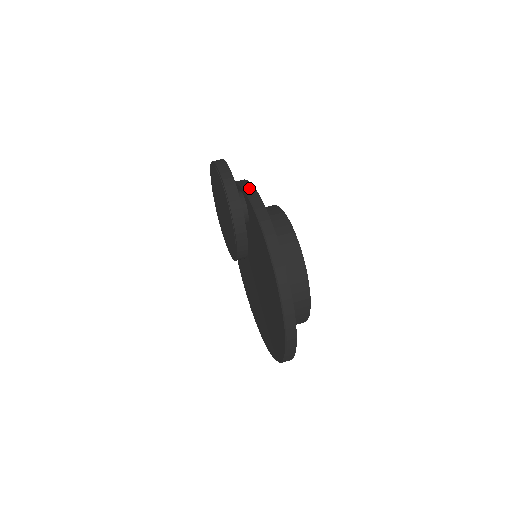
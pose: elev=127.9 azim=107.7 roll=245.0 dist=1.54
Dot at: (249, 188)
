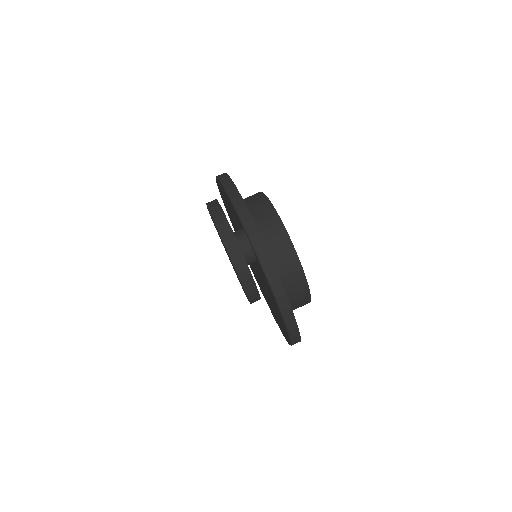
Dot at: (259, 247)
